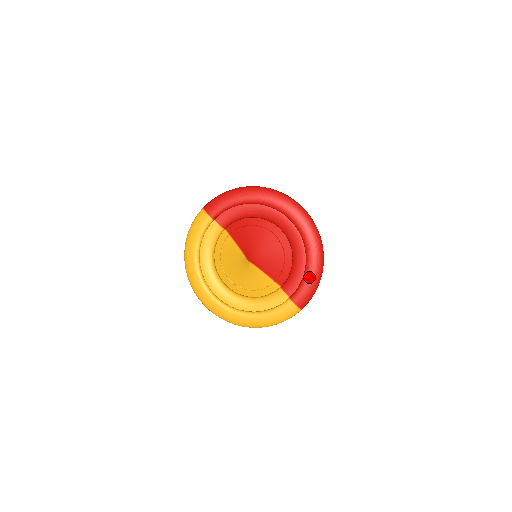
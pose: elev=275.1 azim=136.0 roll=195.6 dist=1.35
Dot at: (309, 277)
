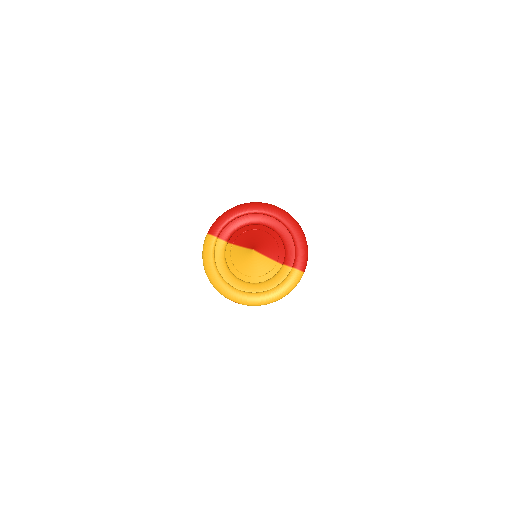
Dot at: (299, 247)
